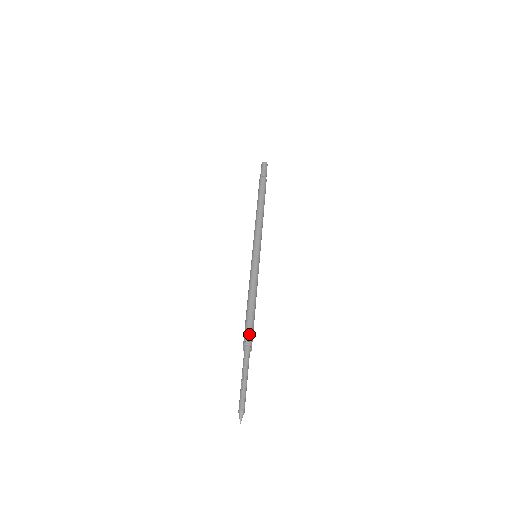
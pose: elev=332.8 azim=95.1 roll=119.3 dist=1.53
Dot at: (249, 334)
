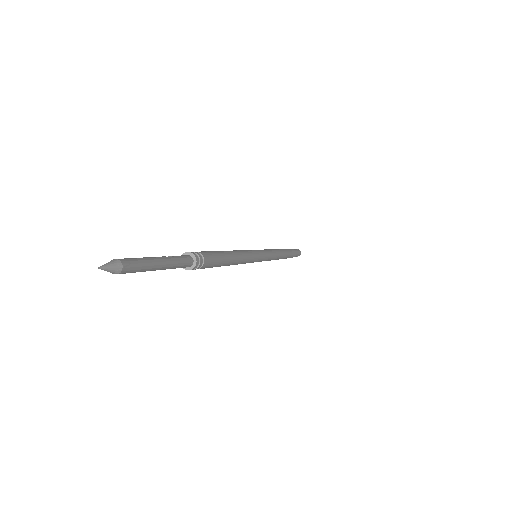
Dot at: (204, 252)
